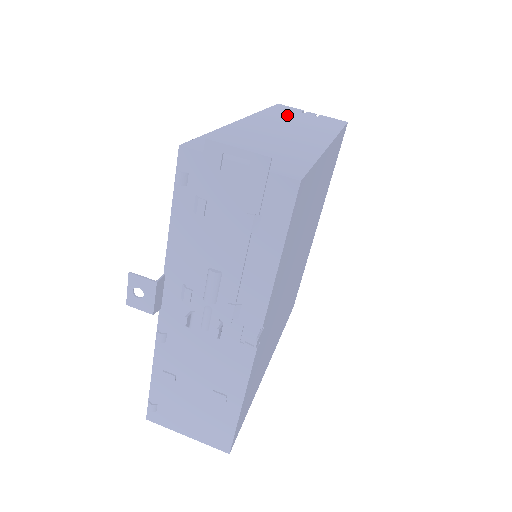
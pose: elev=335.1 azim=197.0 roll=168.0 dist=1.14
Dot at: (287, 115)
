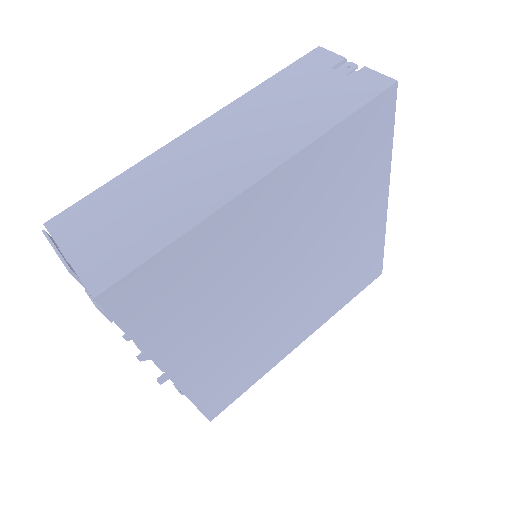
Dot at: (287, 91)
